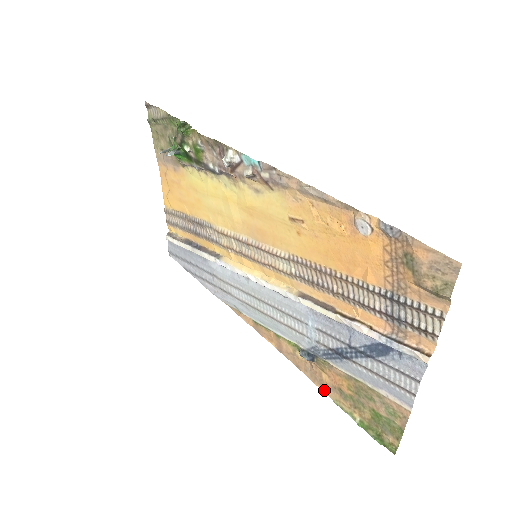
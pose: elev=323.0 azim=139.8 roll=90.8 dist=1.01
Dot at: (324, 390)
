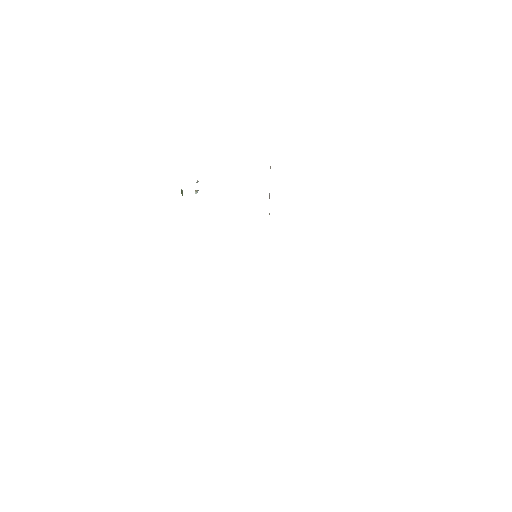
Dot at: occluded
